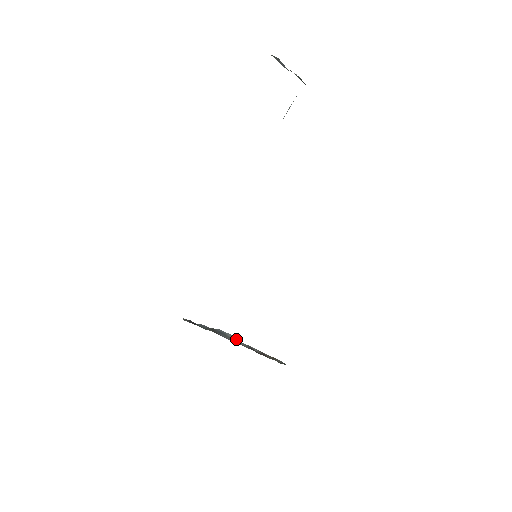
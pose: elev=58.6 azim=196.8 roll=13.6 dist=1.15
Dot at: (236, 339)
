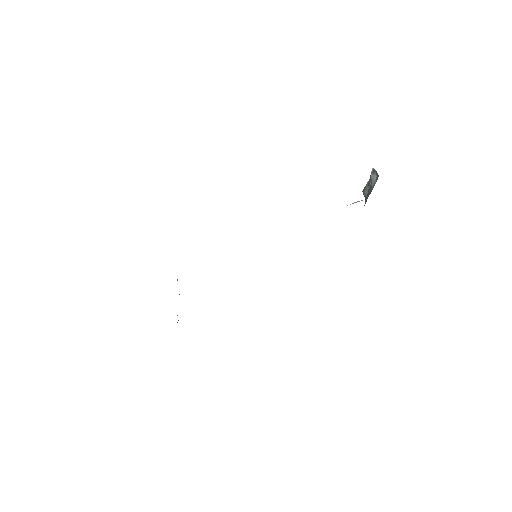
Dot at: occluded
